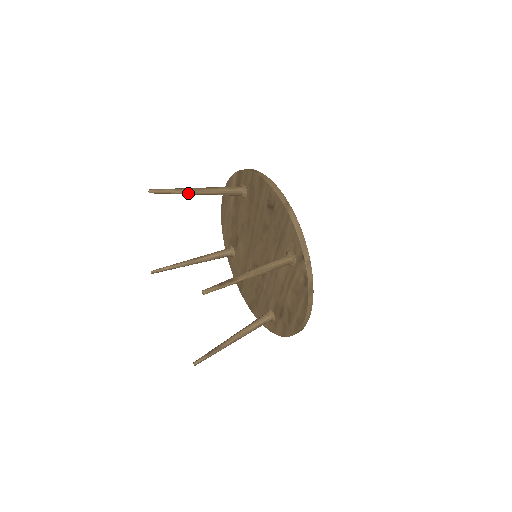
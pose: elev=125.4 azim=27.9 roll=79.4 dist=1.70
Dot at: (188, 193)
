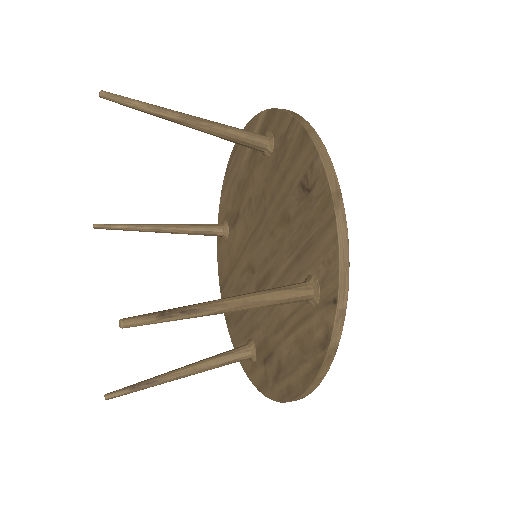
Dot at: (171, 119)
